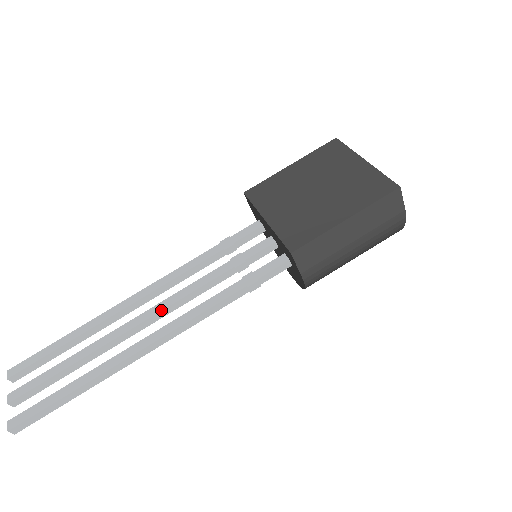
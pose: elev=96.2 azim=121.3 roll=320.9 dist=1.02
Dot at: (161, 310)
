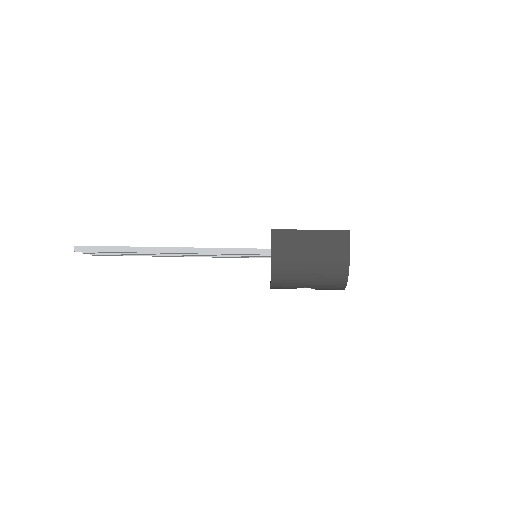
Dot at: occluded
